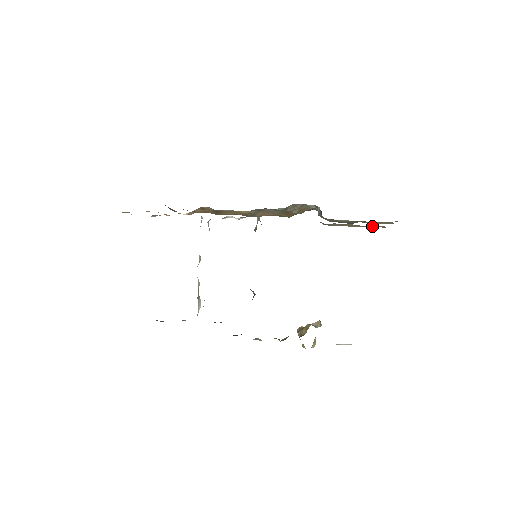
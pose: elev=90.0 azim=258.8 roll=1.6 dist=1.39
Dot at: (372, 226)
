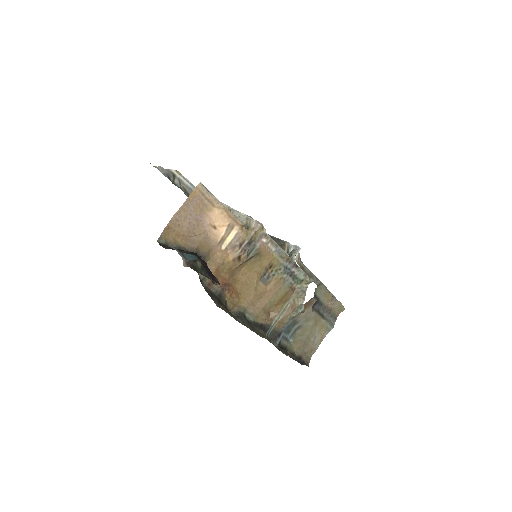
Dot at: (337, 307)
